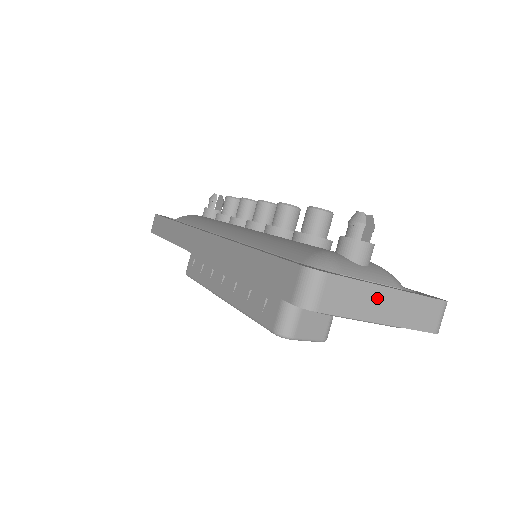
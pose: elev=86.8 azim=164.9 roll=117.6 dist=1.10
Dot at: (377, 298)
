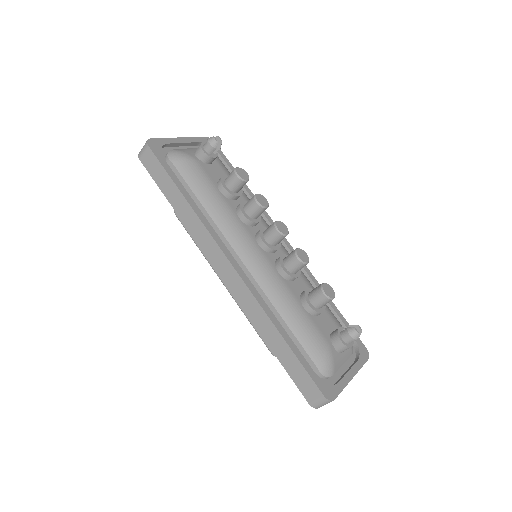
Dot at: occluded
